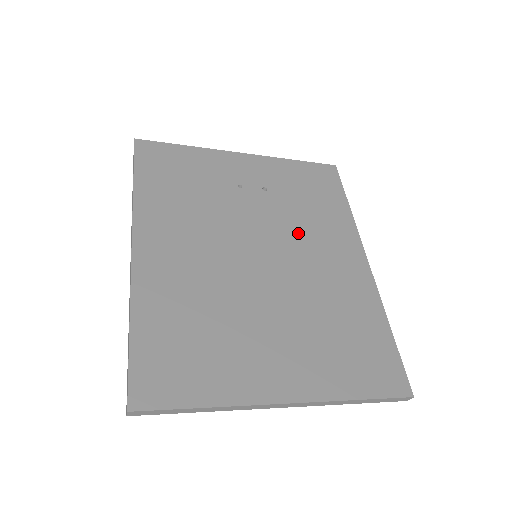
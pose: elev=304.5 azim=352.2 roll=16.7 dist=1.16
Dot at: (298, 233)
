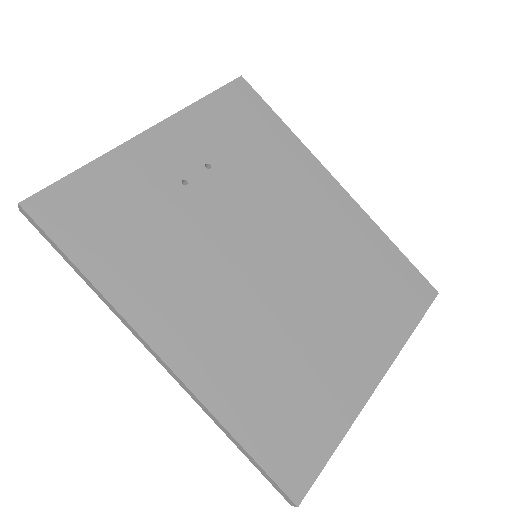
Dot at: (274, 200)
